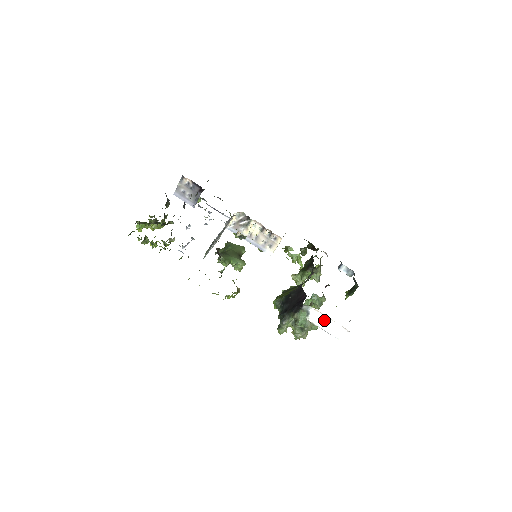
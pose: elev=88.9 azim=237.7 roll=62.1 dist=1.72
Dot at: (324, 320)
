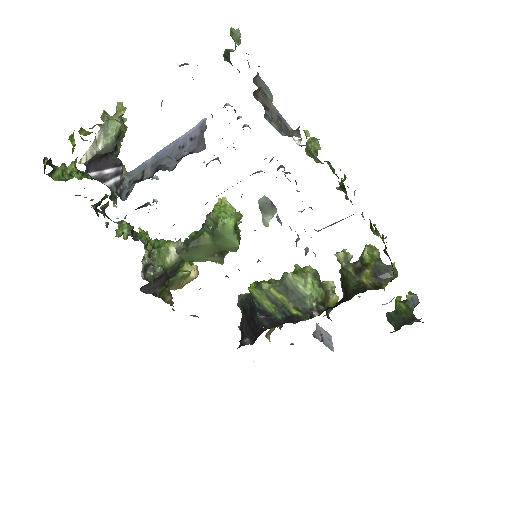
Dot at: occluded
